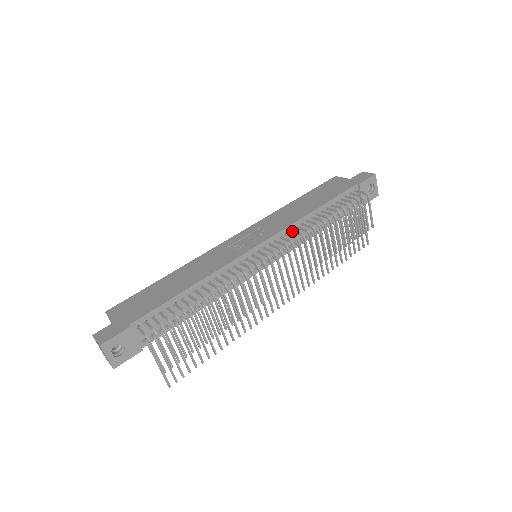
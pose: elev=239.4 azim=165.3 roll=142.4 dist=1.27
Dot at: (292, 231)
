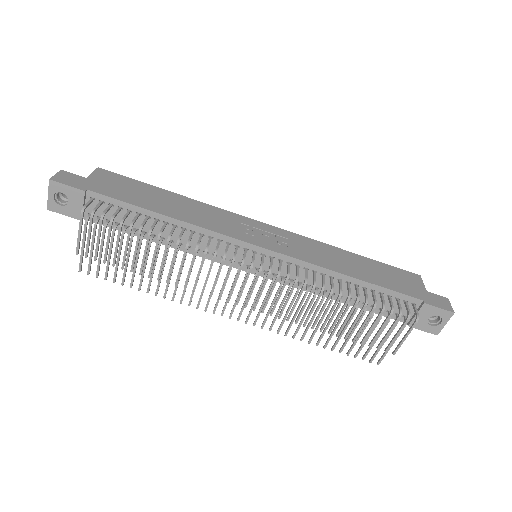
Dot at: (305, 269)
